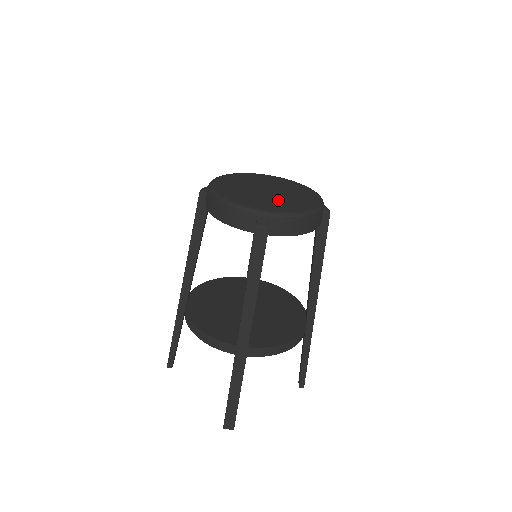
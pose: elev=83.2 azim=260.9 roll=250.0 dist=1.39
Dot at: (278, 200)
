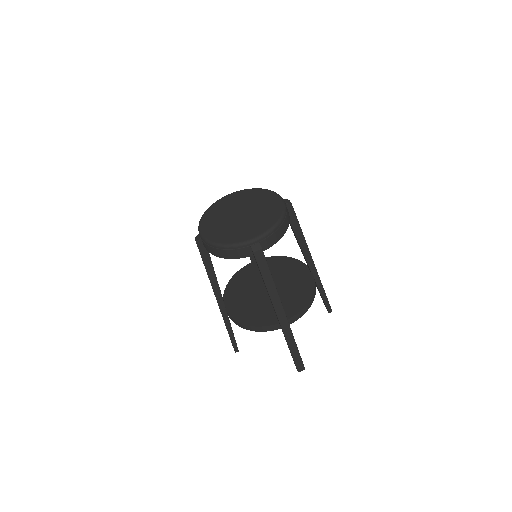
Dot at: (254, 221)
